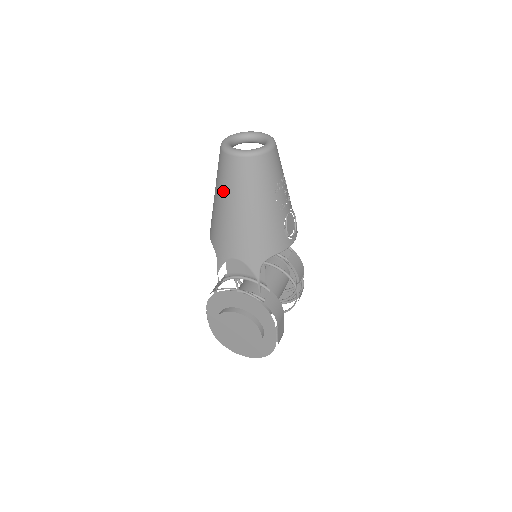
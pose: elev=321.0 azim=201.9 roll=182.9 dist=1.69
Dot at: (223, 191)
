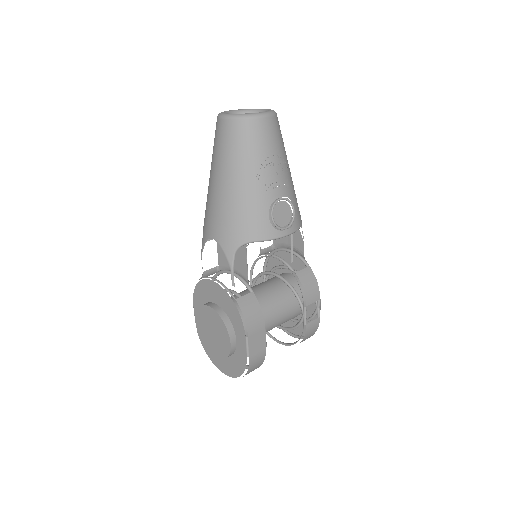
Dot at: (212, 160)
